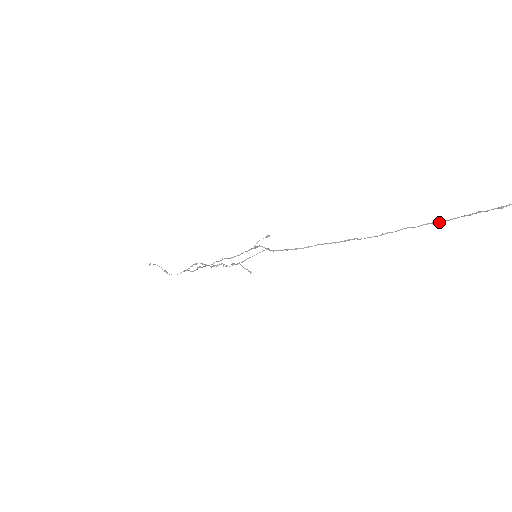
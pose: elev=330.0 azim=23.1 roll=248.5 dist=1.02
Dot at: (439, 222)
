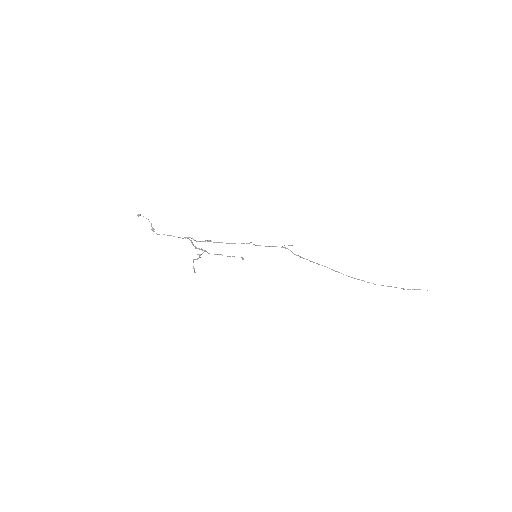
Dot at: occluded
